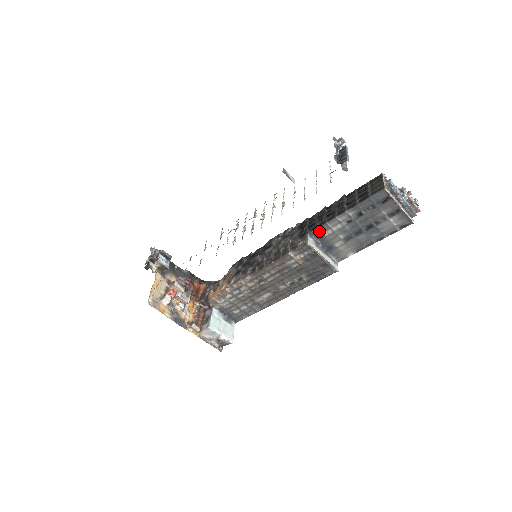
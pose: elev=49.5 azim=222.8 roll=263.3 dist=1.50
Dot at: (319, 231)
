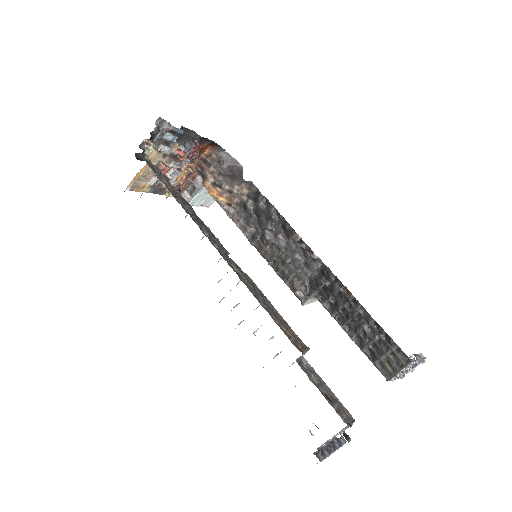
Dot at: (324, 305)
